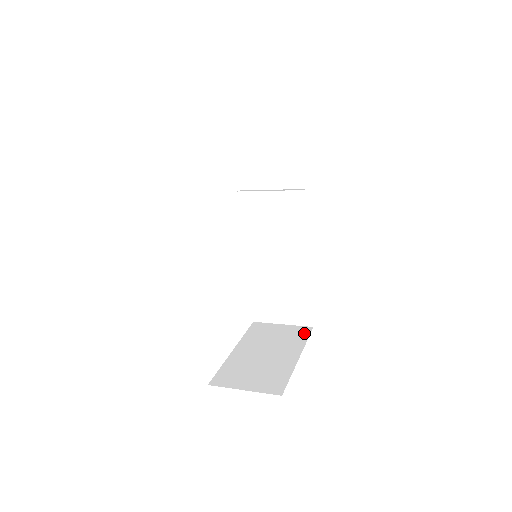
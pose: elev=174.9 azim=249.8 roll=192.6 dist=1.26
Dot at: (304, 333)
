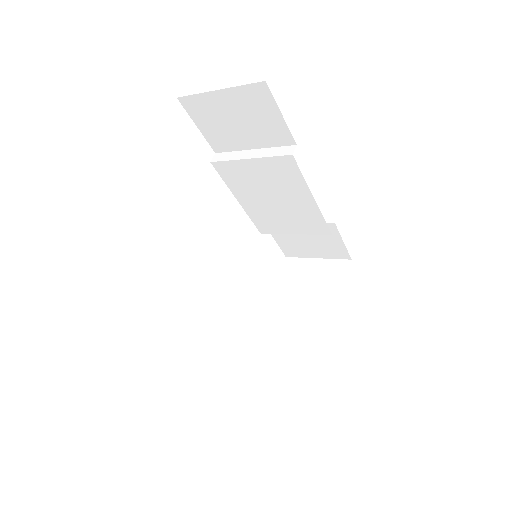
Dot at: (341, 273)
